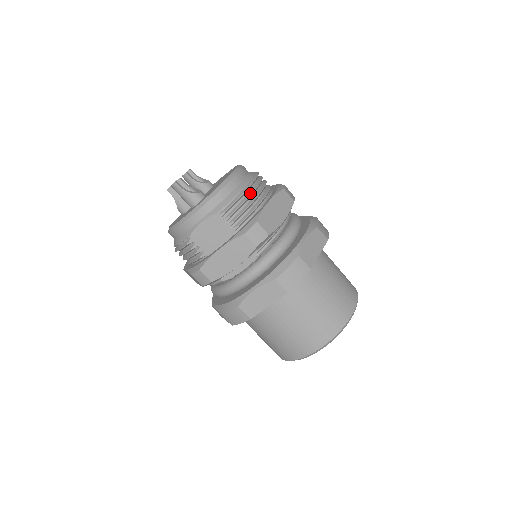
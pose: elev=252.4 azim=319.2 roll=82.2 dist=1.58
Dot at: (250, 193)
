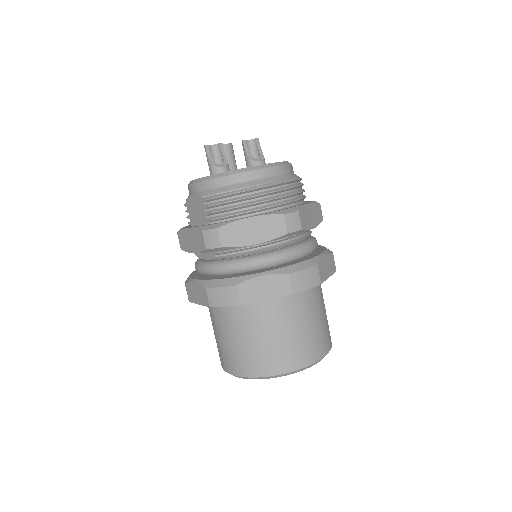
Dot at: (241, 198)
